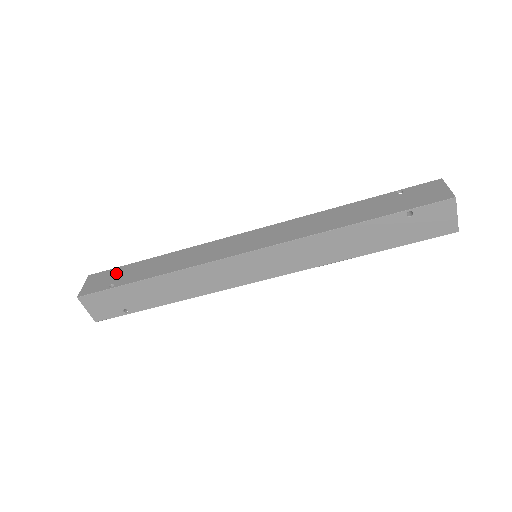
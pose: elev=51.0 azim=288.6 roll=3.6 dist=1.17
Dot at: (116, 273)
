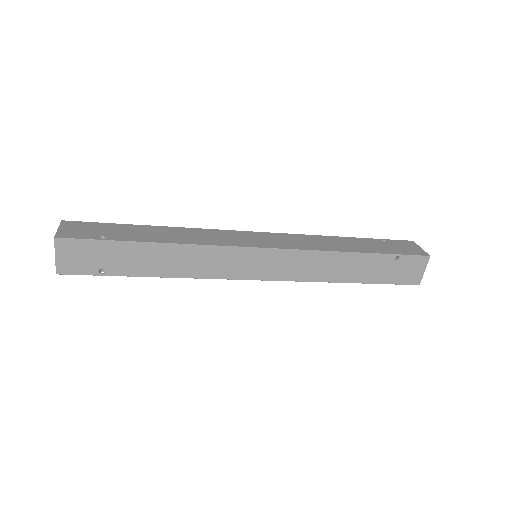
Dot at: (103, 227)
